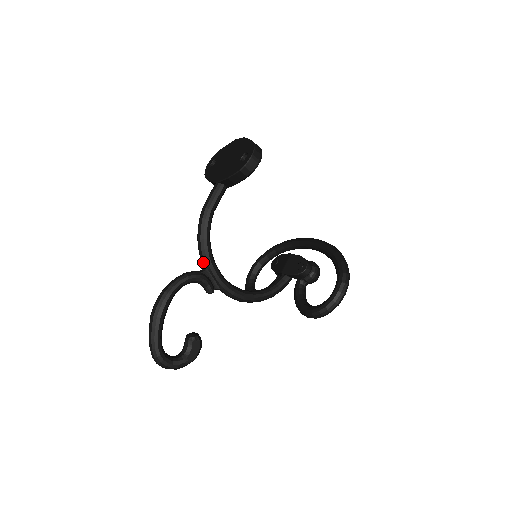
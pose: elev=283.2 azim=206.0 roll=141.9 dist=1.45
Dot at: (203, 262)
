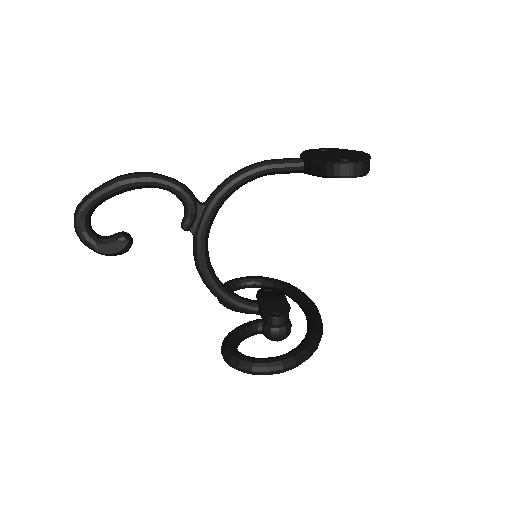
Dot at: (209, 197)
